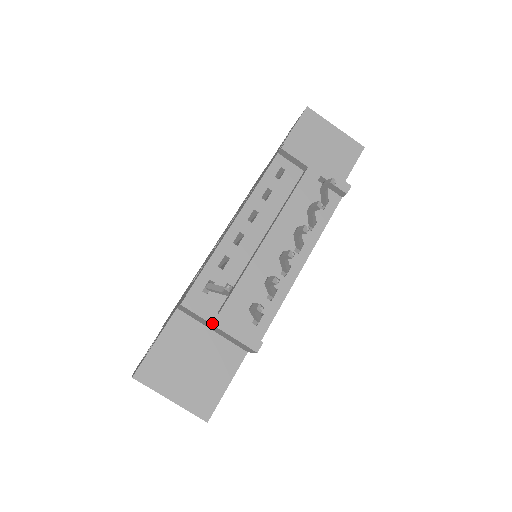
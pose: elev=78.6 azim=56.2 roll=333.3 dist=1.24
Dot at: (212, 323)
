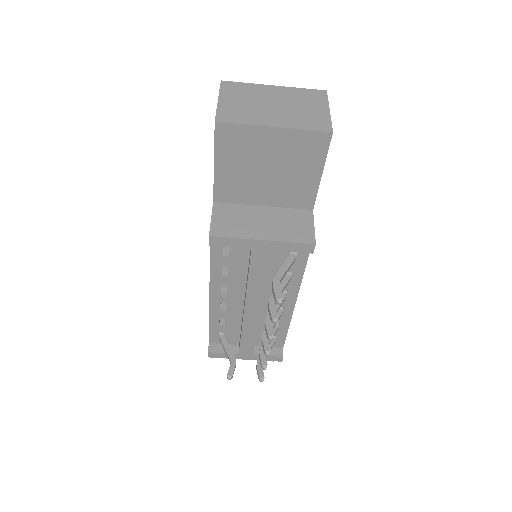
Dot at: (237, 358)
